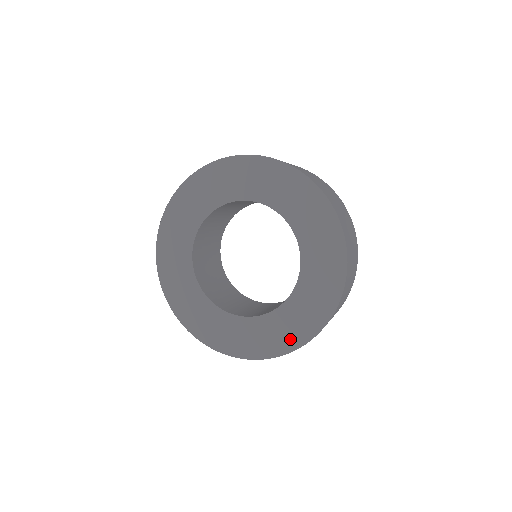
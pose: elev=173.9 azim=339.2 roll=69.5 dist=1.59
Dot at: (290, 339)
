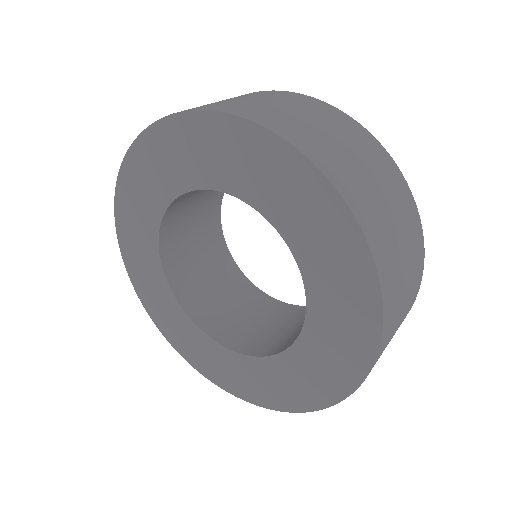
Dot at: (337, 378)
